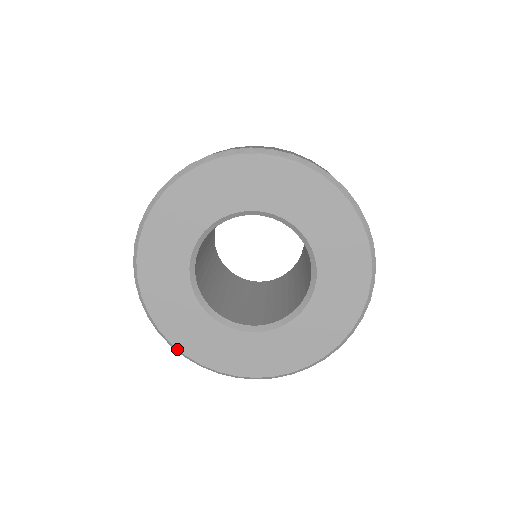
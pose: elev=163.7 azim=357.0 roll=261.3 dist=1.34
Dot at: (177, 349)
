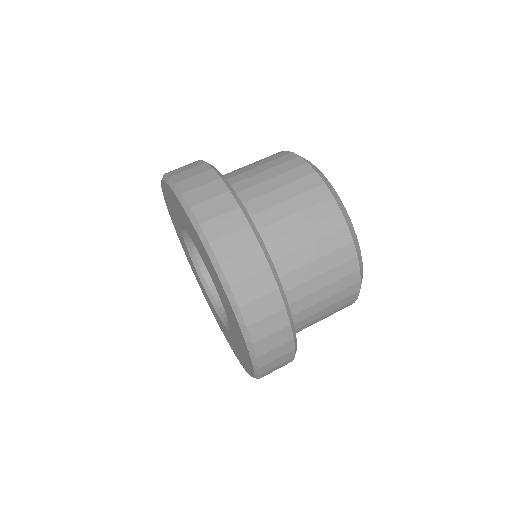
Dot at: occluded
